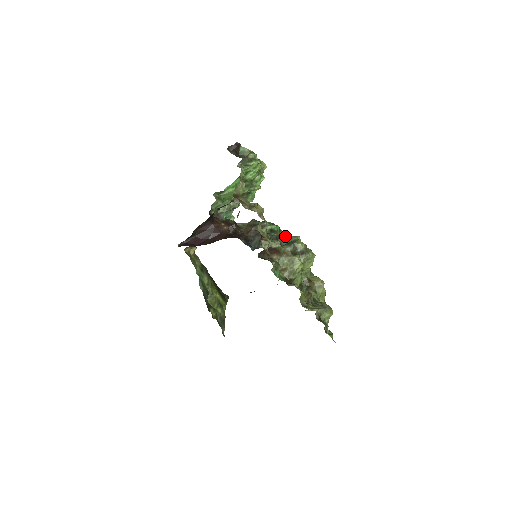
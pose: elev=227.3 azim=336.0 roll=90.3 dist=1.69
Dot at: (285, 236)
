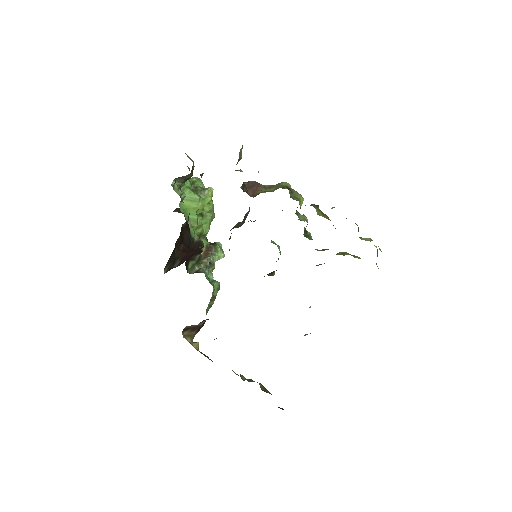
Dot at: occluded
